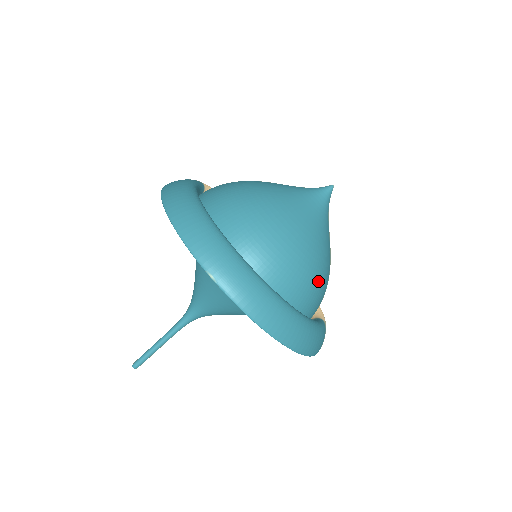
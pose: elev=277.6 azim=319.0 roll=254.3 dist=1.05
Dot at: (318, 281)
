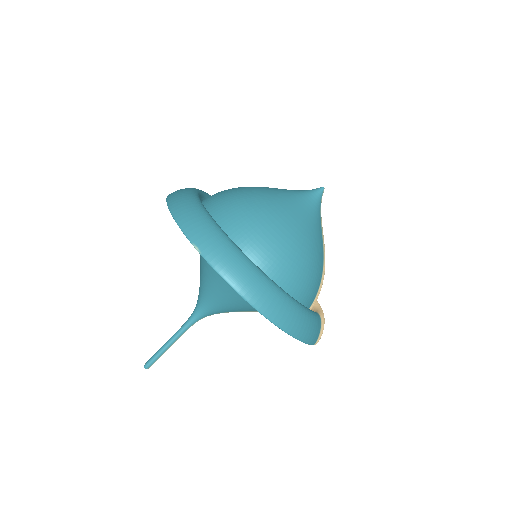
Dot at: (306, 267)
